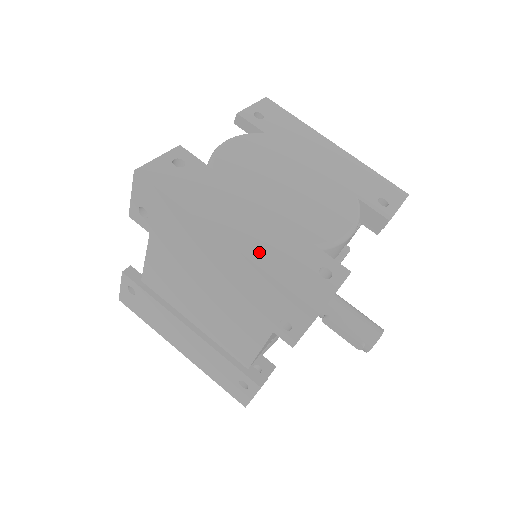
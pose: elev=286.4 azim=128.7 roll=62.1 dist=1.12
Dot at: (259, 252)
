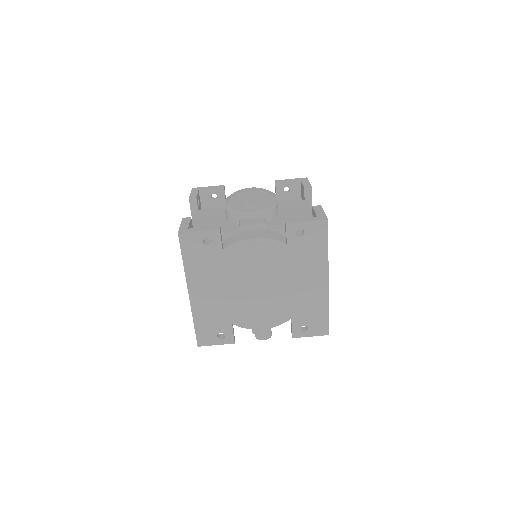
Dot at: (199, 309)
